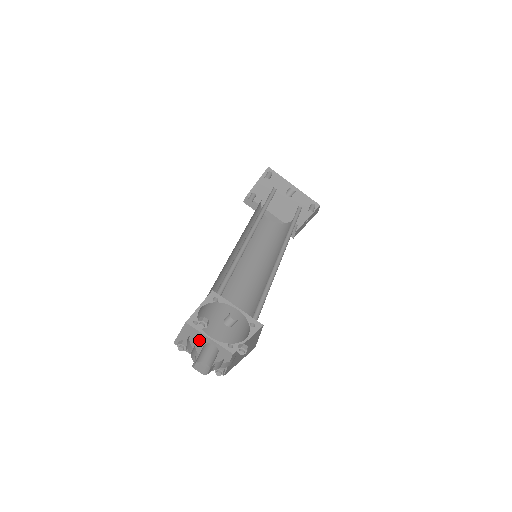
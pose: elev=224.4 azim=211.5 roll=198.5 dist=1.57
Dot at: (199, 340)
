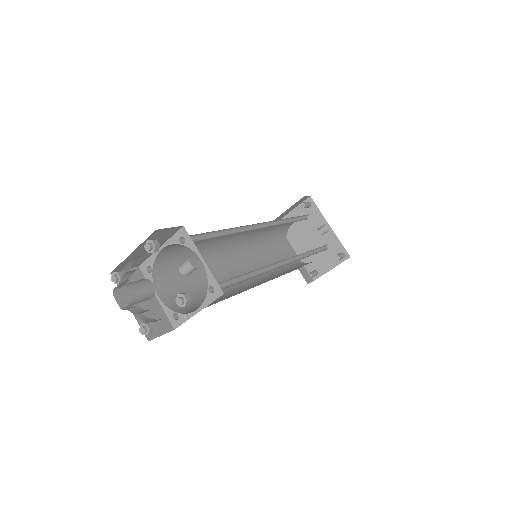
Dot at: occluded
